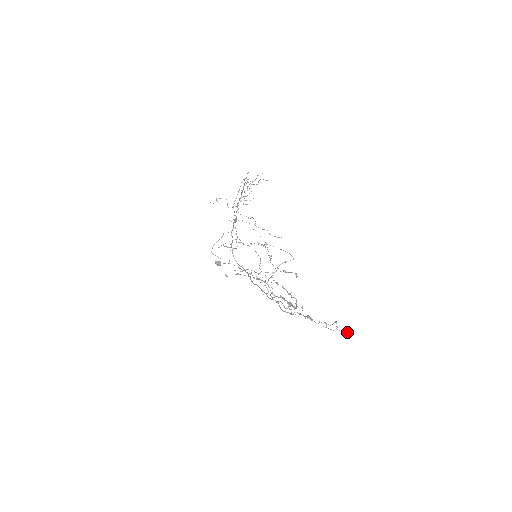
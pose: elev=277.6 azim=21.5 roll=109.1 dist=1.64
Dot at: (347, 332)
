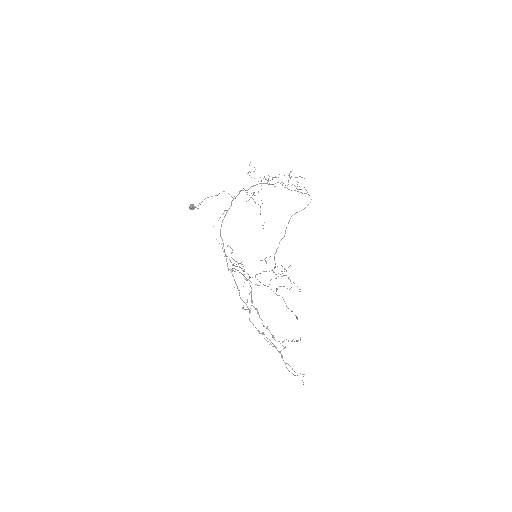
Dot at: (295, 375)
